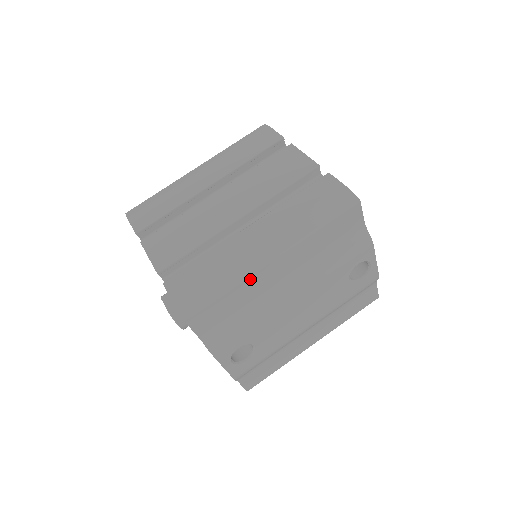
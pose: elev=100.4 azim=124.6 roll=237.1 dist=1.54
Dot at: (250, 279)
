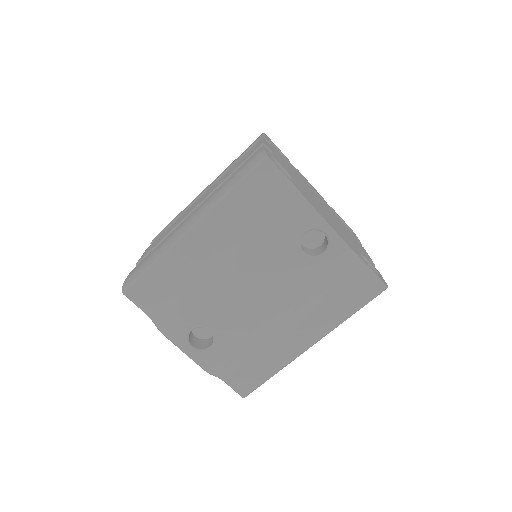
Dot at: (173, 251)
